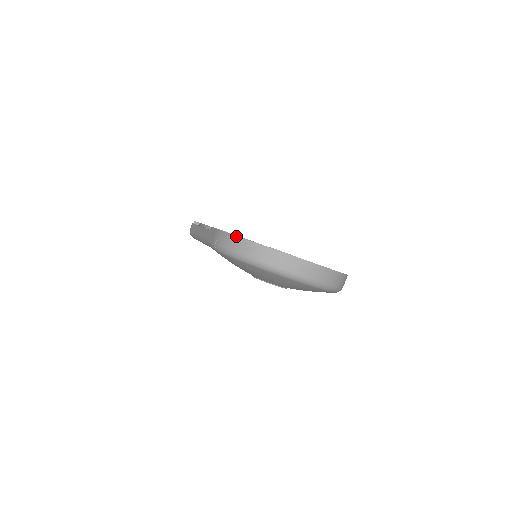
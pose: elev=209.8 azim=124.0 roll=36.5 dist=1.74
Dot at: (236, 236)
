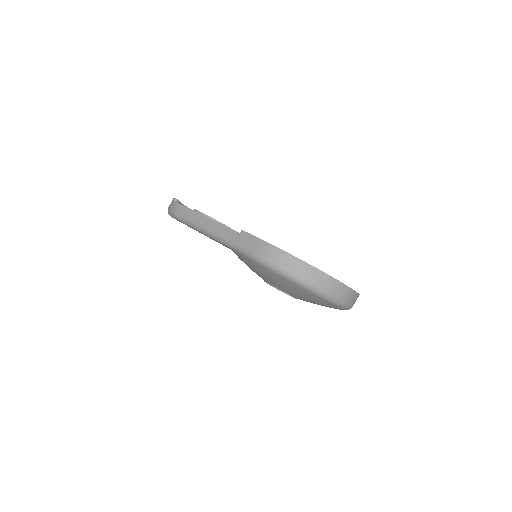
Dot at: (293, 256)
